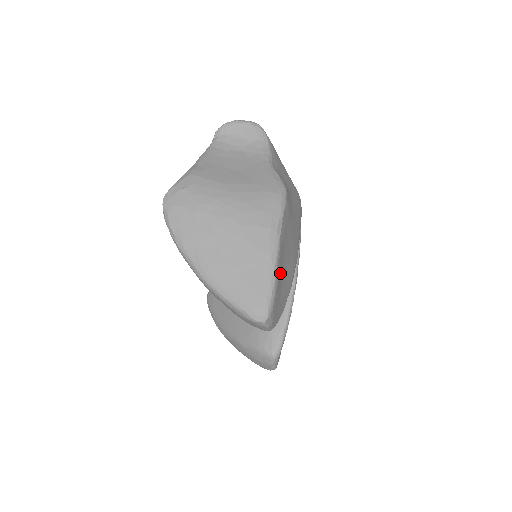
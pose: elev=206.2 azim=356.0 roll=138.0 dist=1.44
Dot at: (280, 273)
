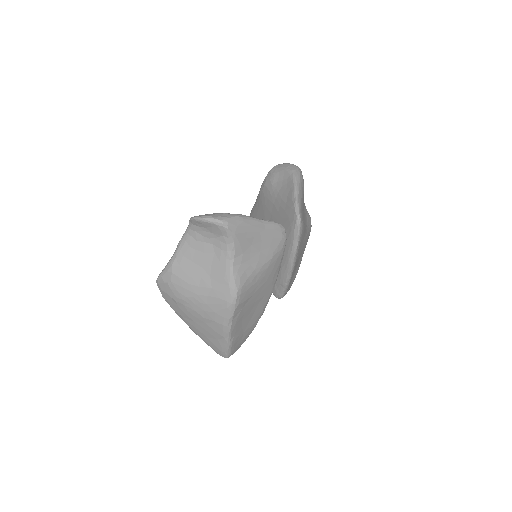
Dot at: (237, 335)
